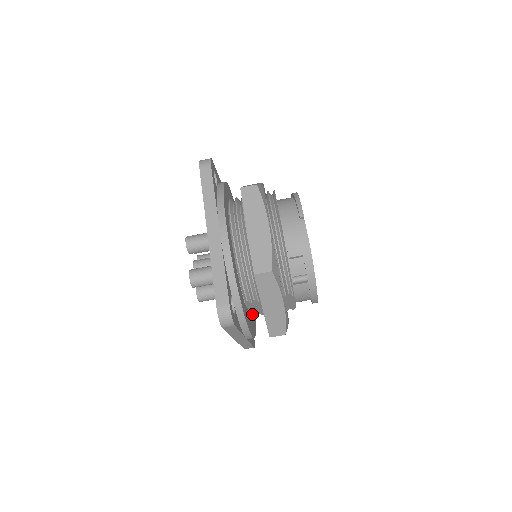
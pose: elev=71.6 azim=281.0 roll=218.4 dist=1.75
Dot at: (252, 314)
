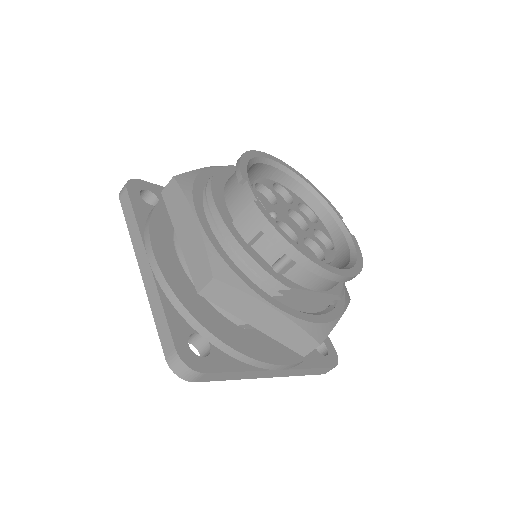
Dot at: occluded
